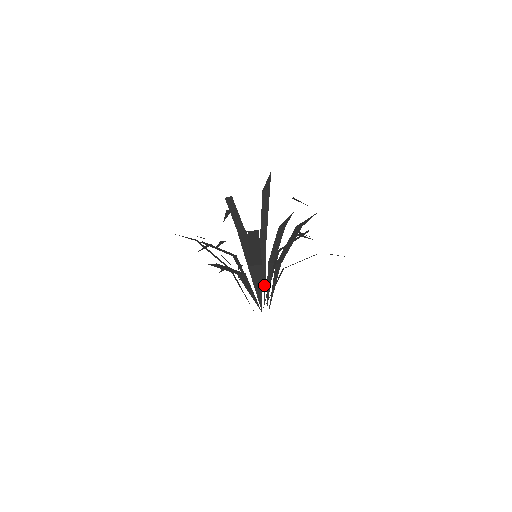
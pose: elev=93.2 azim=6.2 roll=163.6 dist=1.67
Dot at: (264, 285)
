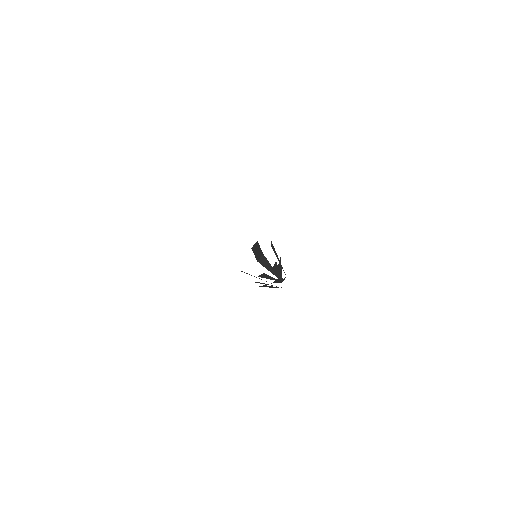
Dot at: (266, 281)
